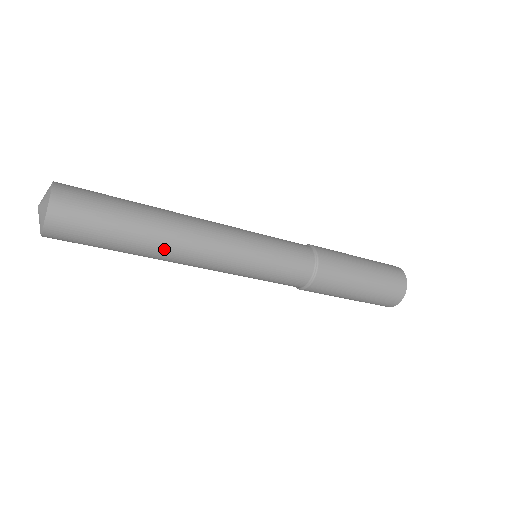
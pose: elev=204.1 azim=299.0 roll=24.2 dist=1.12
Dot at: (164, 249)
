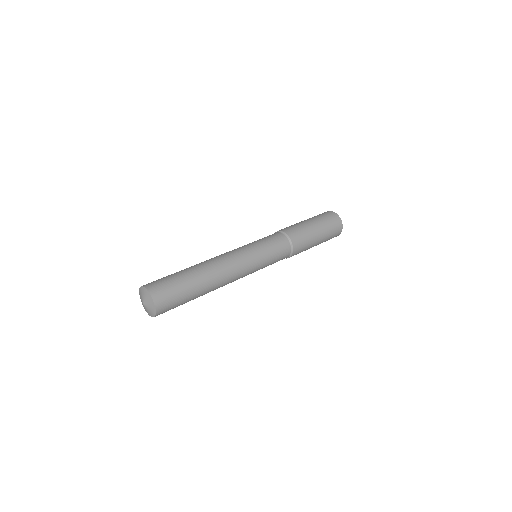
Dot at: occluded
